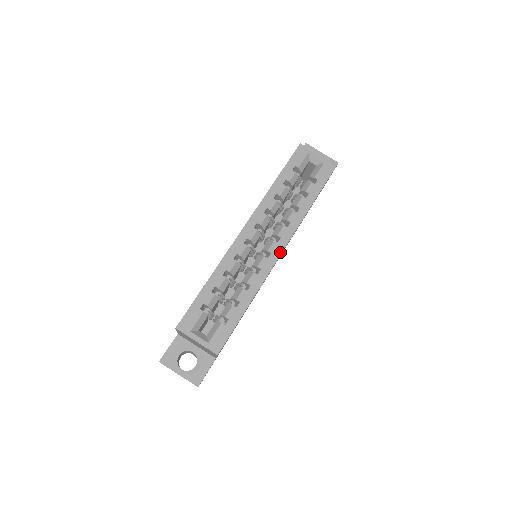
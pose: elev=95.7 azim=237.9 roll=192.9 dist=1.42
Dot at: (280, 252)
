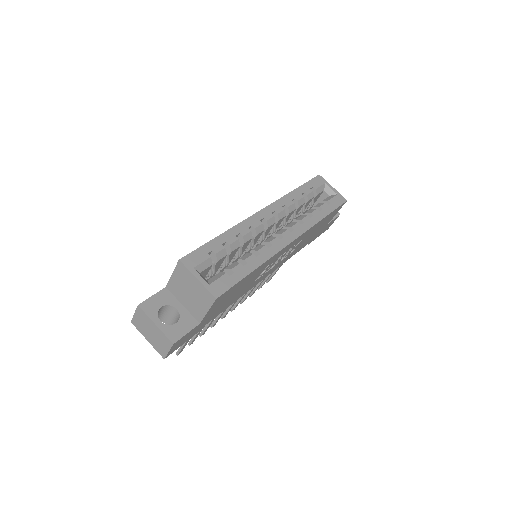
Dot at: (292, 240)
